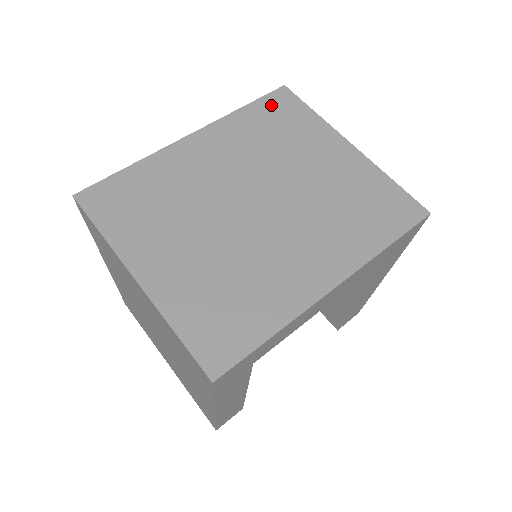
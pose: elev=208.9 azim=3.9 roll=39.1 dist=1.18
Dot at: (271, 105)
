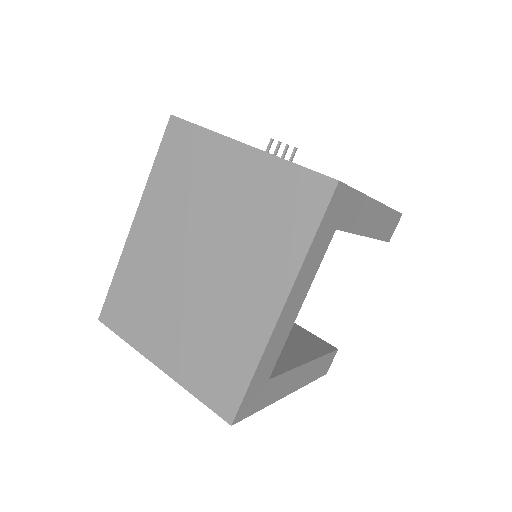
Dot at: (170, 147)
